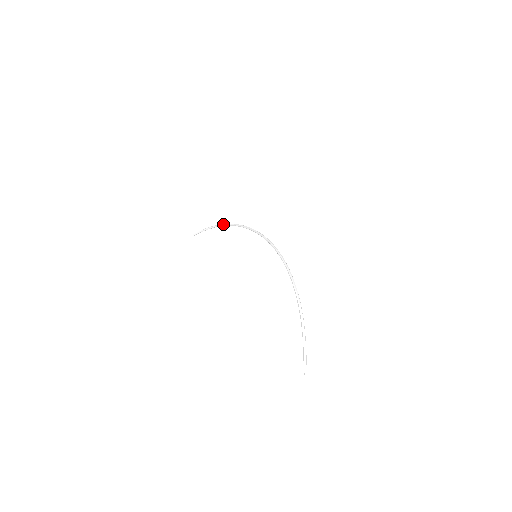
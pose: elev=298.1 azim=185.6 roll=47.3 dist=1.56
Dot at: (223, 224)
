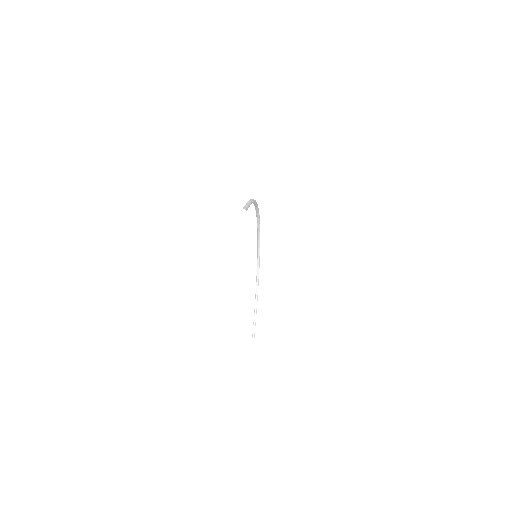
Dot at: occluded
